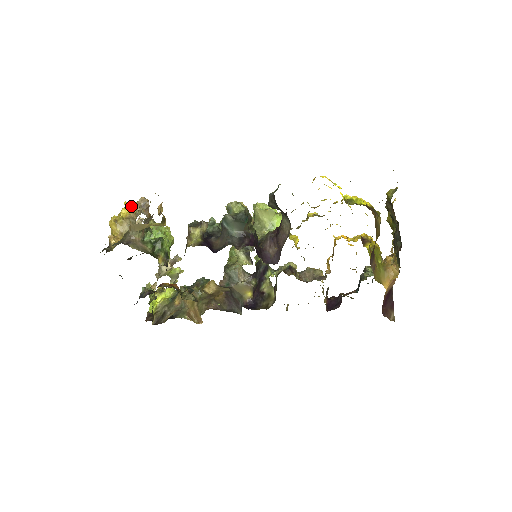
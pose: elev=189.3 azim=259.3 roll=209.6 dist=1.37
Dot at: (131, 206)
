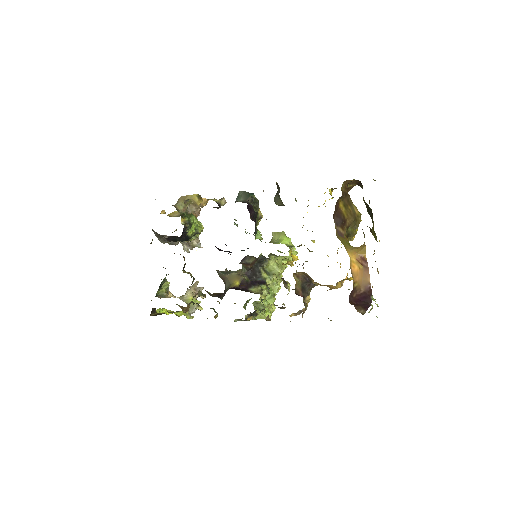
Dot at: occluded
